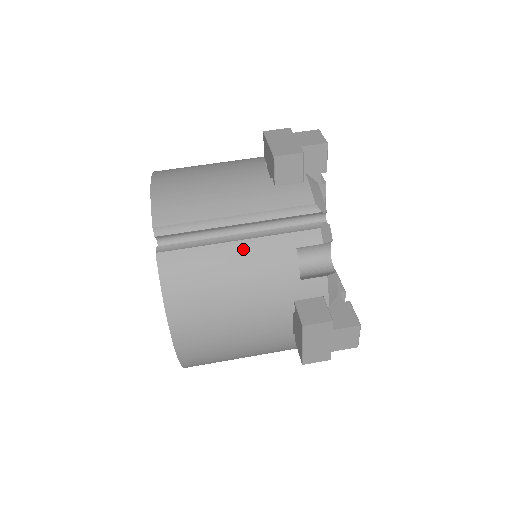
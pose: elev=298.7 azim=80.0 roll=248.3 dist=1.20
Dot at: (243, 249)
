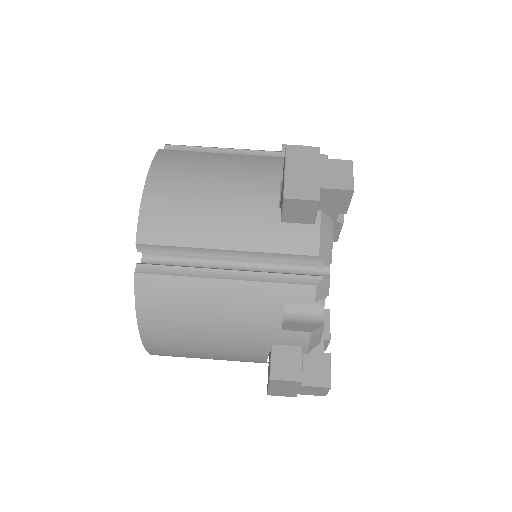
Dot at: (227, 289)
